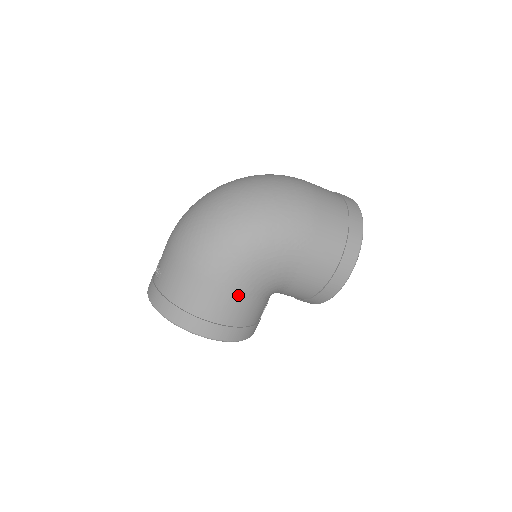
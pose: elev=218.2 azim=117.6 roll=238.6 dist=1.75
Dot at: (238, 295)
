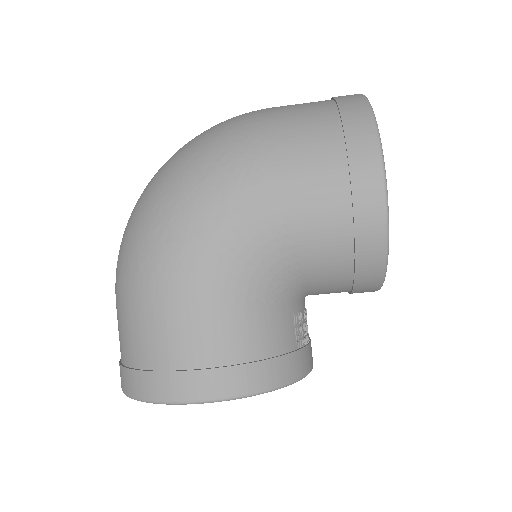
Dot at: (203, 304)
